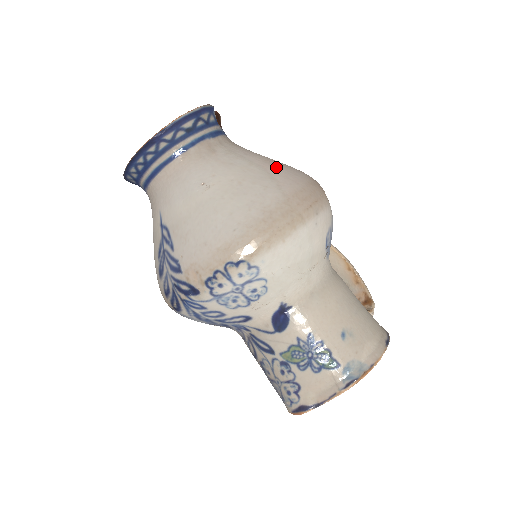
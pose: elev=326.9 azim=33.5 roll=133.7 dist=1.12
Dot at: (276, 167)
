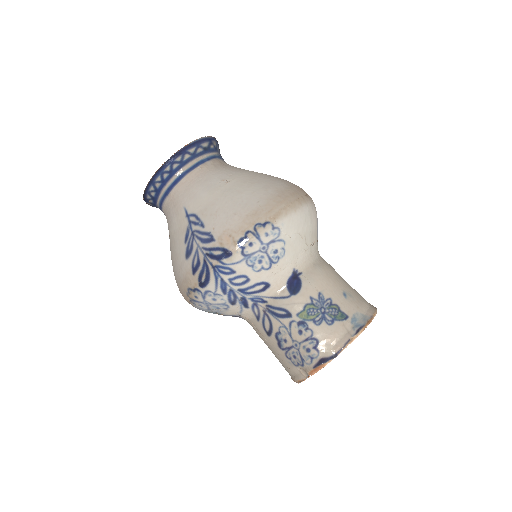
Dot at: occluded
